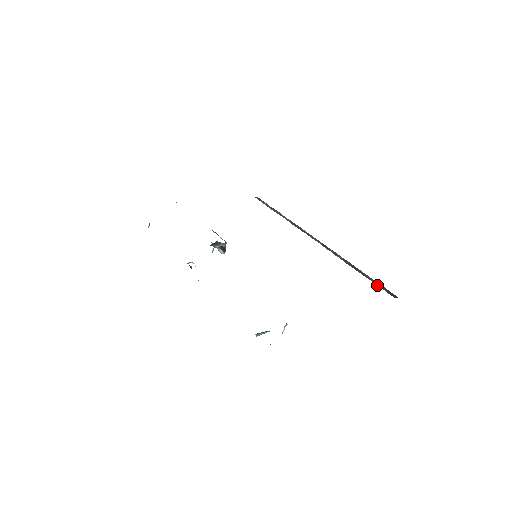
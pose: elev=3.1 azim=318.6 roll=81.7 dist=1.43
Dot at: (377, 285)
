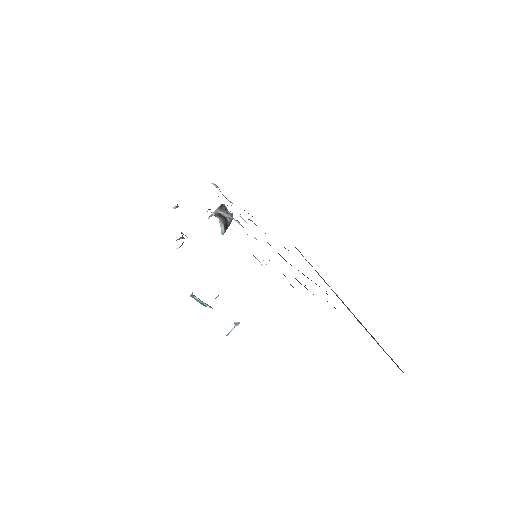
Dot at: occluded
